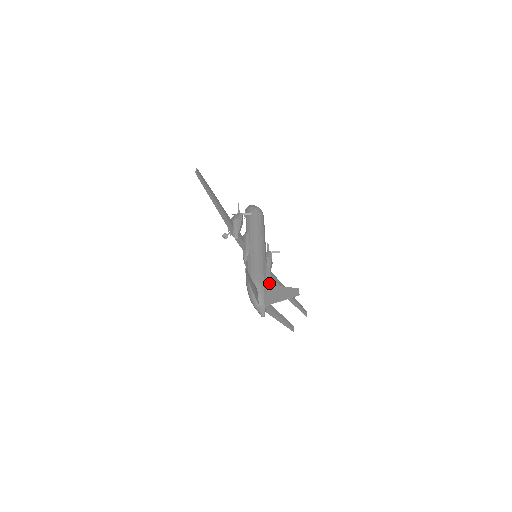
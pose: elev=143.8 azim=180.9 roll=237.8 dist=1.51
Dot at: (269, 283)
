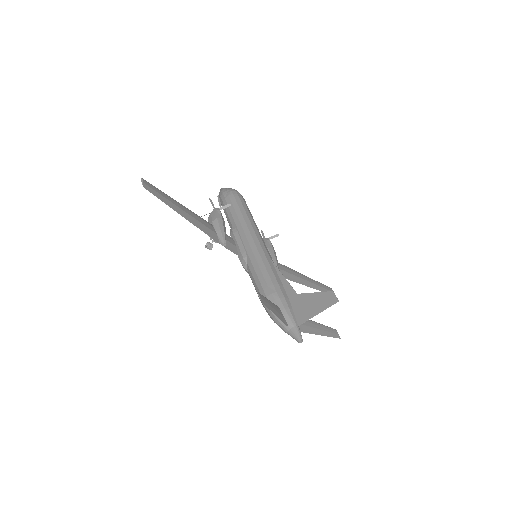
Dot at: (289, 292)
